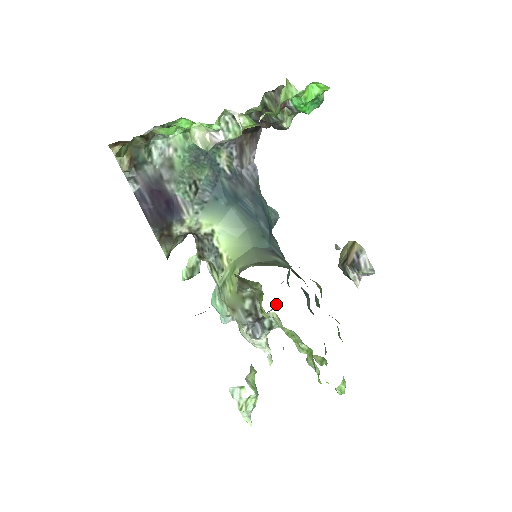
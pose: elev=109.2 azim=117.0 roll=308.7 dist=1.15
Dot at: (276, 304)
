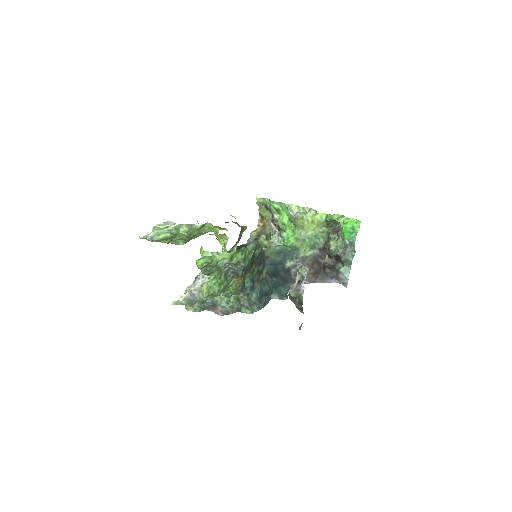
Dot at: (225, 308)
